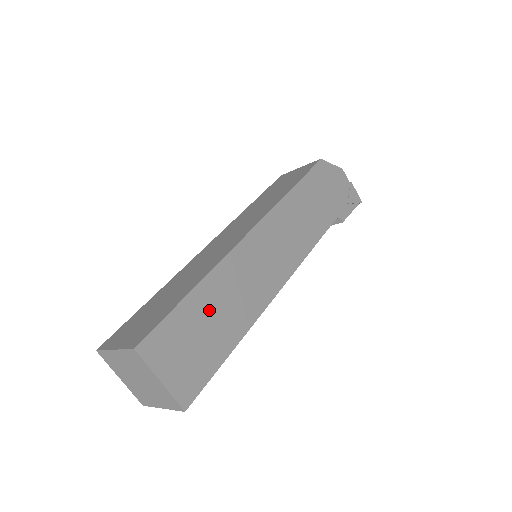
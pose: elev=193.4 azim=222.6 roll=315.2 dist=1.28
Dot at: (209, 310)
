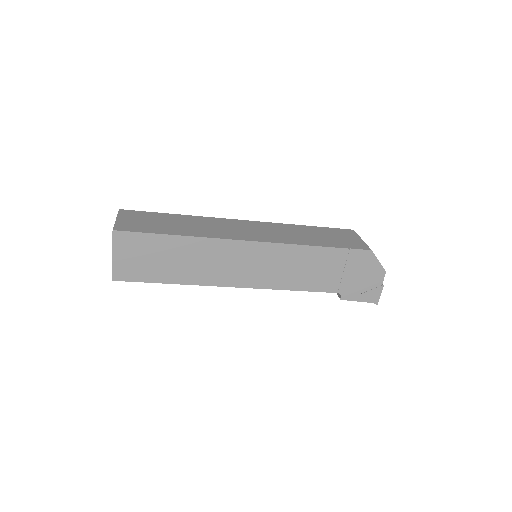
Dot at: (175, 253)
